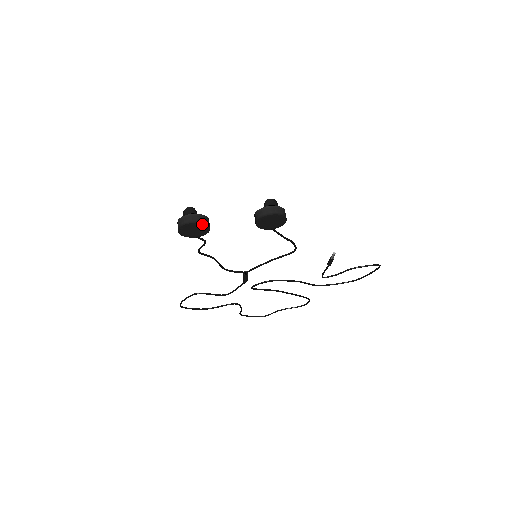
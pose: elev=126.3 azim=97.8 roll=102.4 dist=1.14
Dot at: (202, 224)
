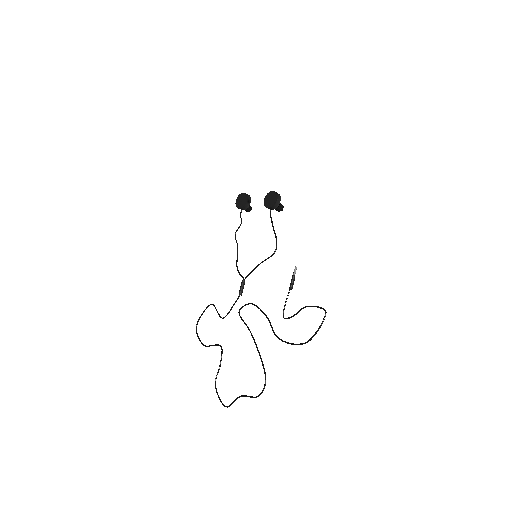
Dot at: (246, 195)
